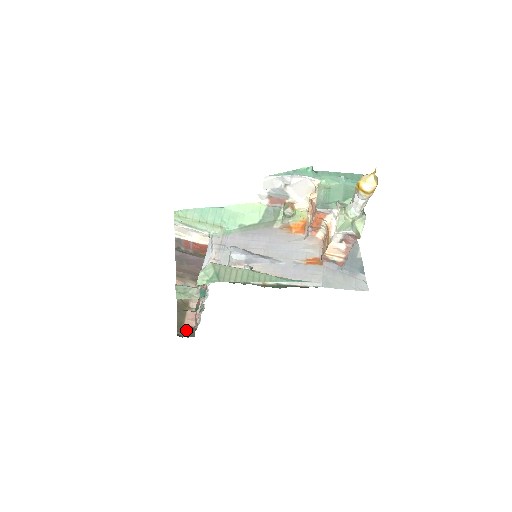
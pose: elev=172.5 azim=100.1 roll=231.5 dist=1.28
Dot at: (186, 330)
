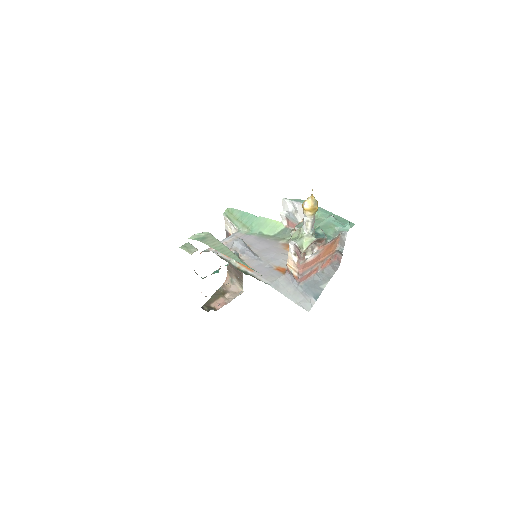
Dot at: (210, 307)
